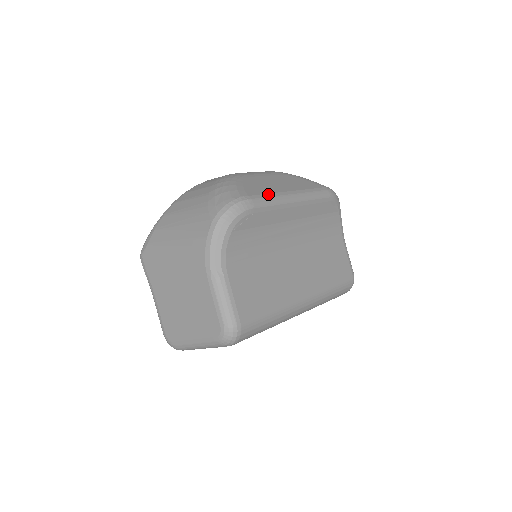
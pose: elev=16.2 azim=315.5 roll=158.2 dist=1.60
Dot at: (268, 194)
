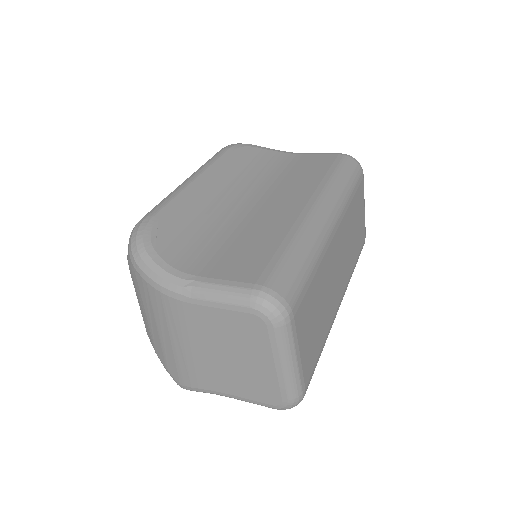
Dot at: occluded
